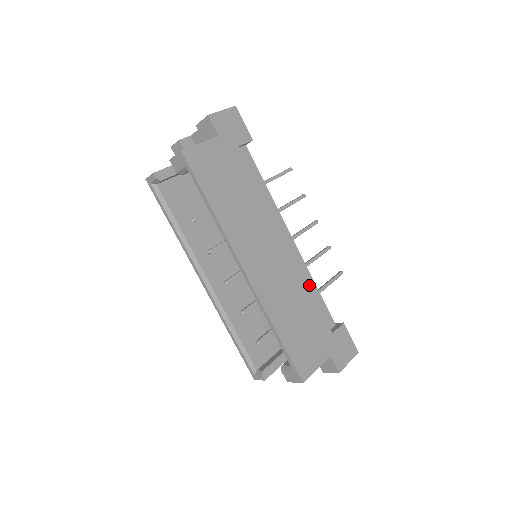
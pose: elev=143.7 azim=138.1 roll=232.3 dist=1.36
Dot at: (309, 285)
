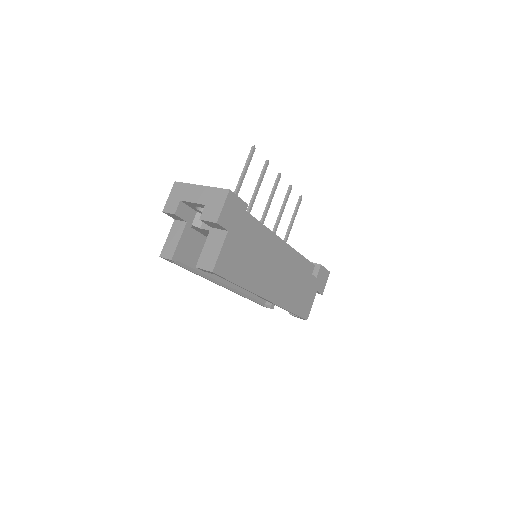
Dot at: (298, 260)
